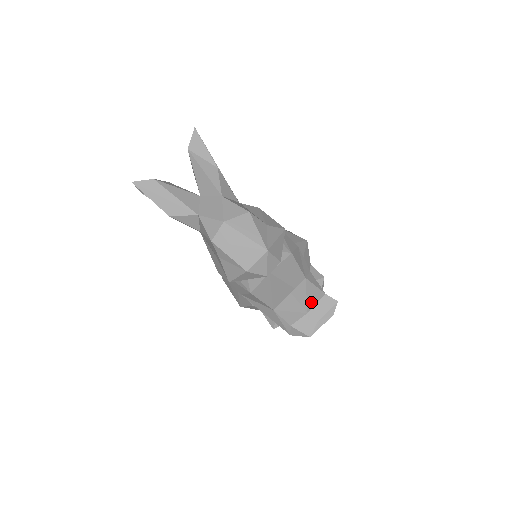
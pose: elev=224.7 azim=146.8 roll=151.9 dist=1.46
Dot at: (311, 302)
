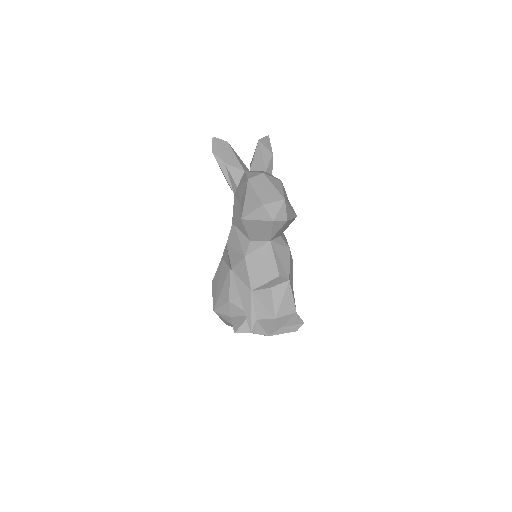
Dot at: (283, 310)
